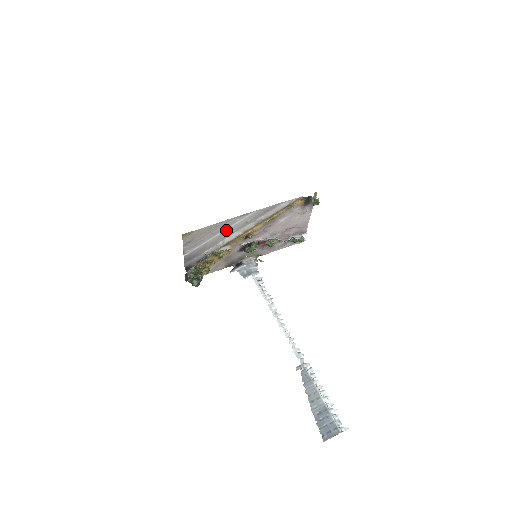
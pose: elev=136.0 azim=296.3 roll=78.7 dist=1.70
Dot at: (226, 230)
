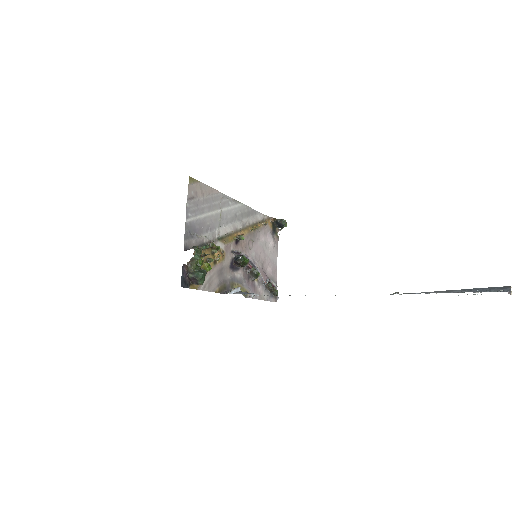
Dot at: (221, 212)
